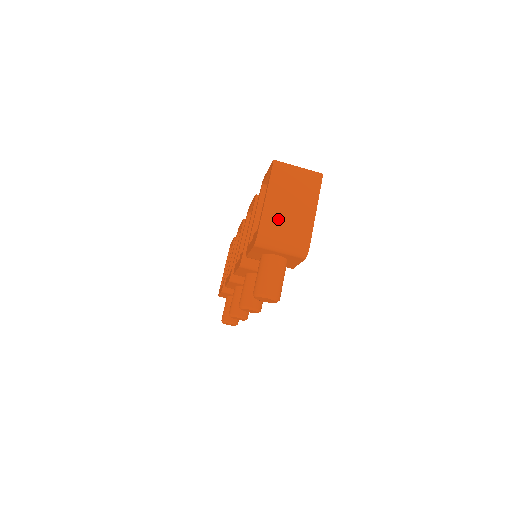
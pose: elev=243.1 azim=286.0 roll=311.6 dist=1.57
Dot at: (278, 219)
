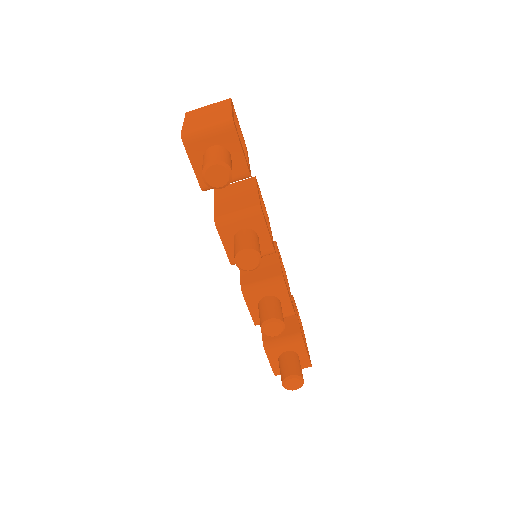
Dot at: (198, 122)
